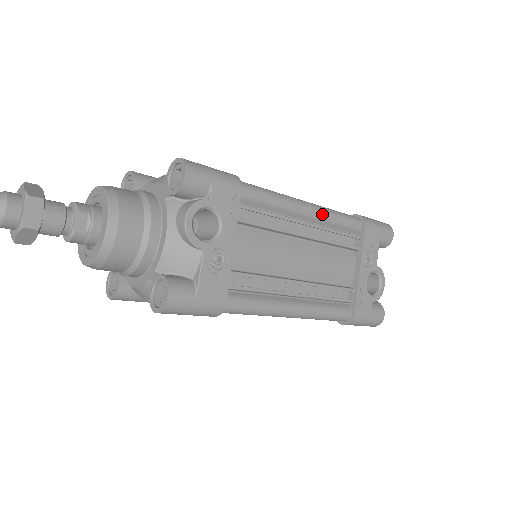
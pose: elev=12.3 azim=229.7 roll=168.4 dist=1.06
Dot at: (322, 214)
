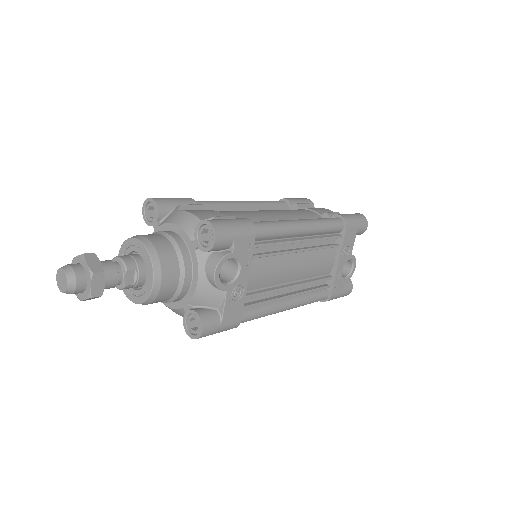
Dot at: (314, 229)
